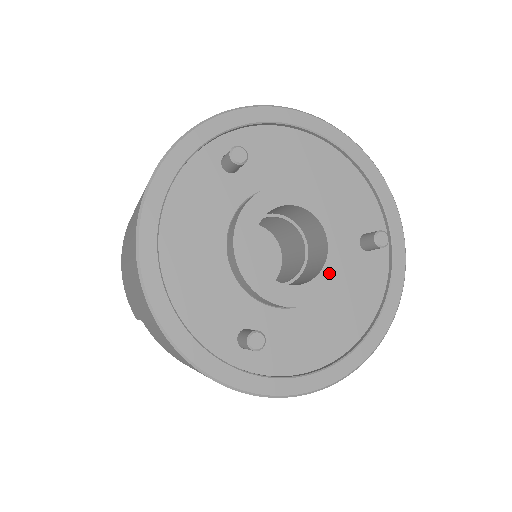
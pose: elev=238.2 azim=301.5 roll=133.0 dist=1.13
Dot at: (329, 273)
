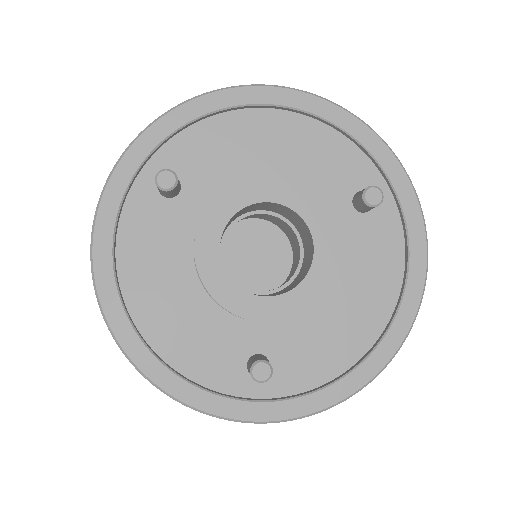
Dot at: (323, 262)
